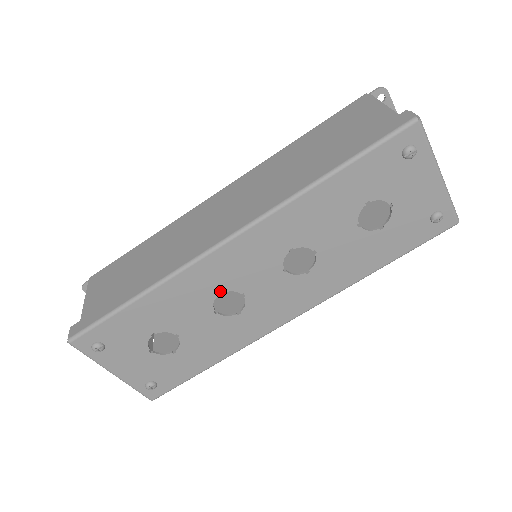
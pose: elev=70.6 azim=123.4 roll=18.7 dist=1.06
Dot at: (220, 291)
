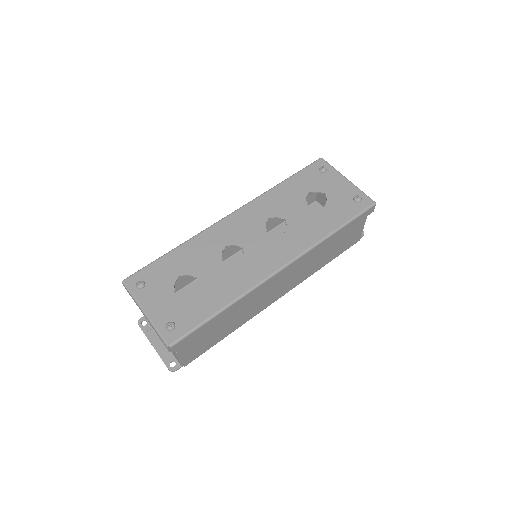
Dot at: (226, 245)
